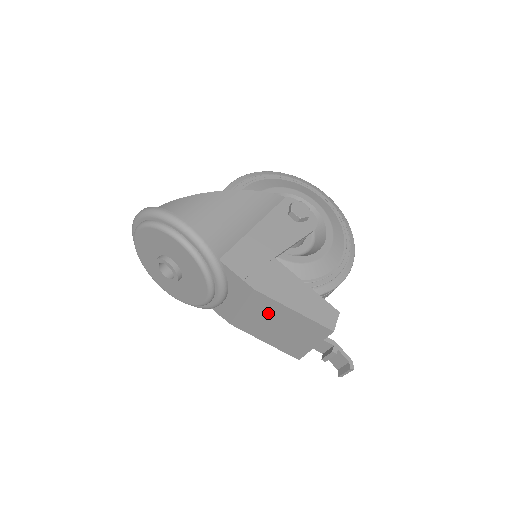
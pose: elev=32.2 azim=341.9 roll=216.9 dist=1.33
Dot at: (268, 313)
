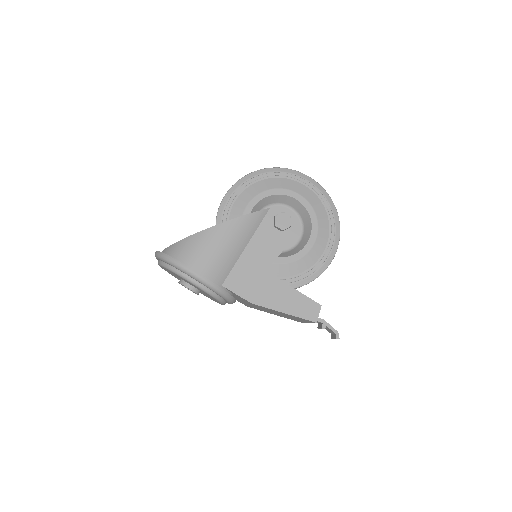
Dot at: occluded
